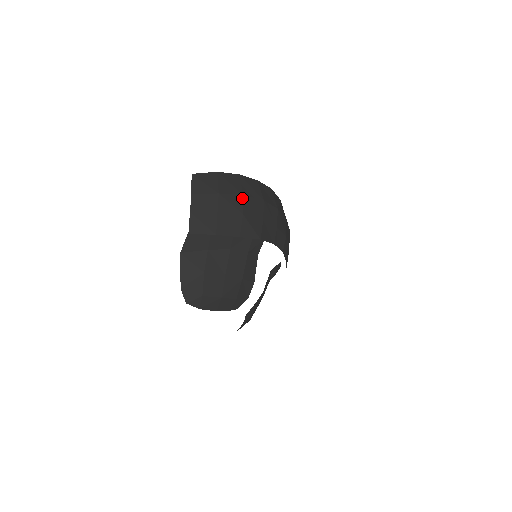
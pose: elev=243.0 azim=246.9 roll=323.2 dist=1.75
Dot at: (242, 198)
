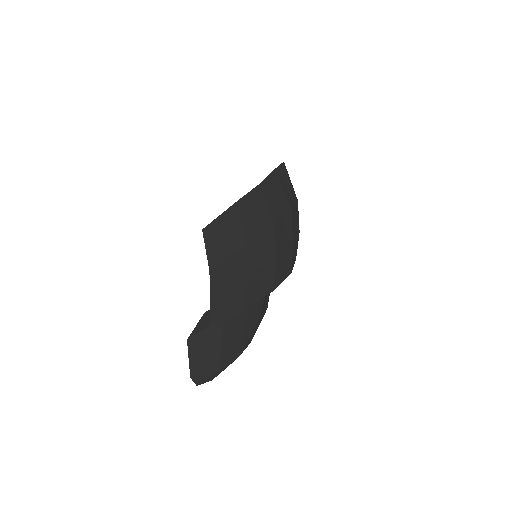
Dot at: (273, 231)
